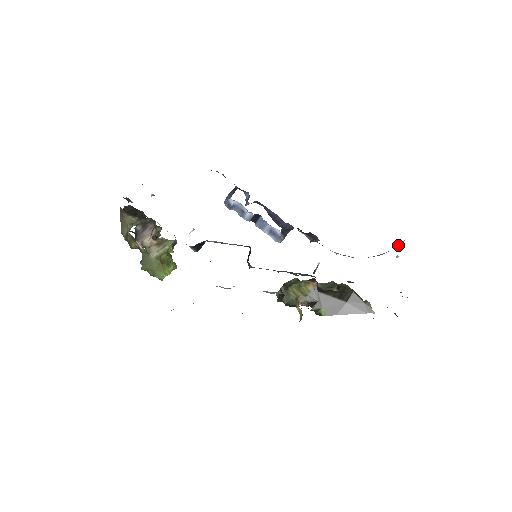
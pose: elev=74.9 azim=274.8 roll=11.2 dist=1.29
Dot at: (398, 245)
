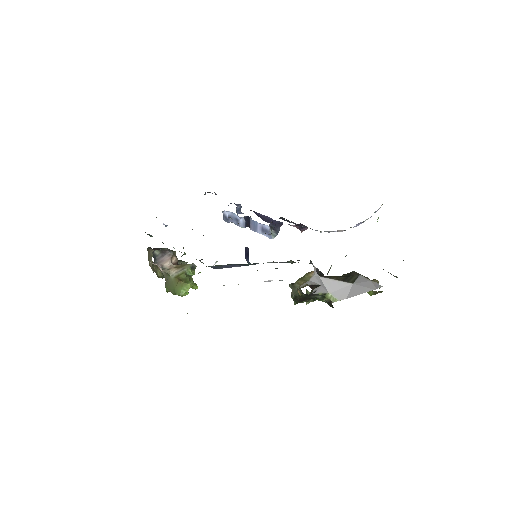
Dot at: occluded
